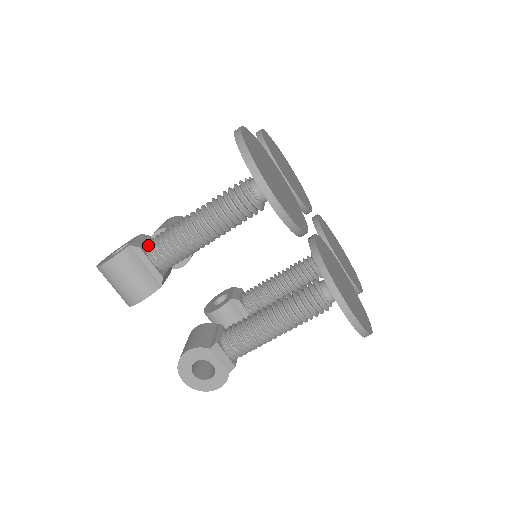
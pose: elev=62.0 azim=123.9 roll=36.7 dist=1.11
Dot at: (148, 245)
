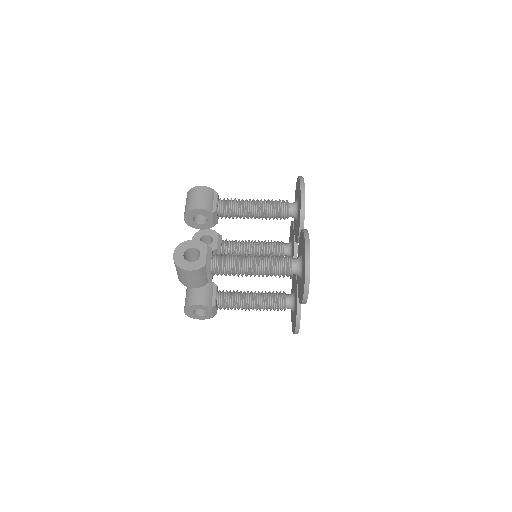
Dot at: (213, 262)
